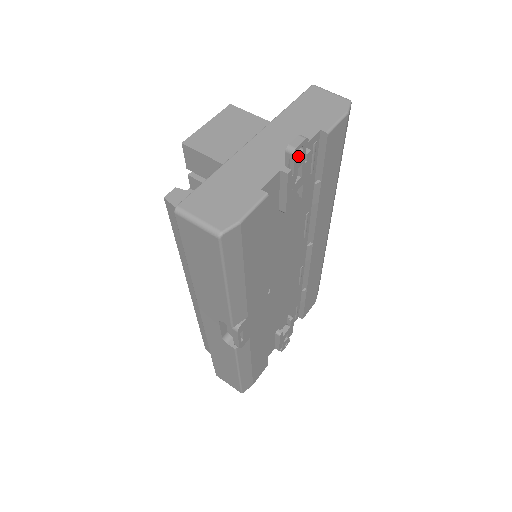
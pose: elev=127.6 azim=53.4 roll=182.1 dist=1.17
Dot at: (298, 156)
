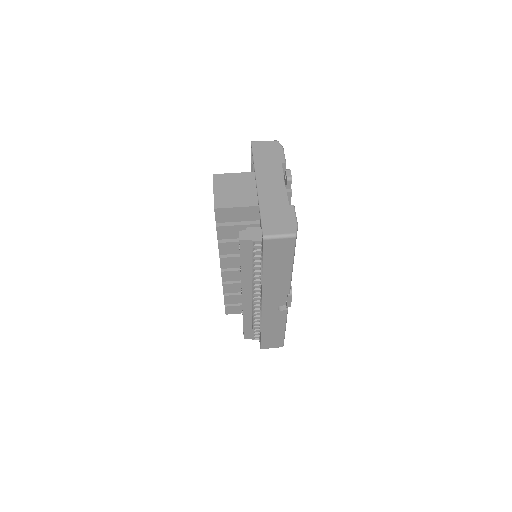
Dot at: occluded
